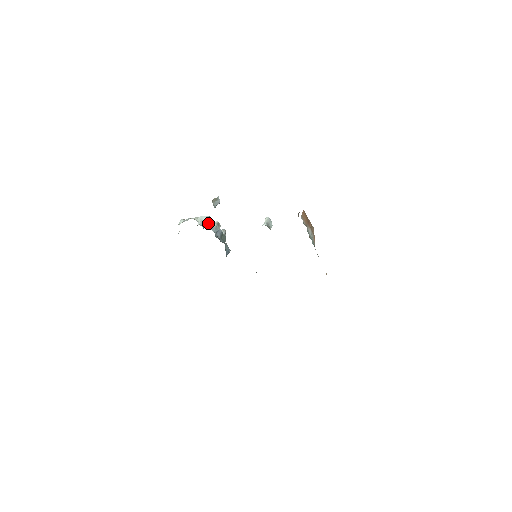
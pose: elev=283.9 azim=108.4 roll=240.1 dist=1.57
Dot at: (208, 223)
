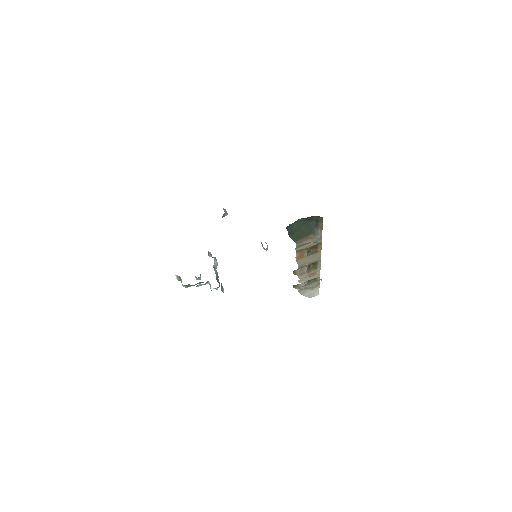
Dot at: (209, 254)
